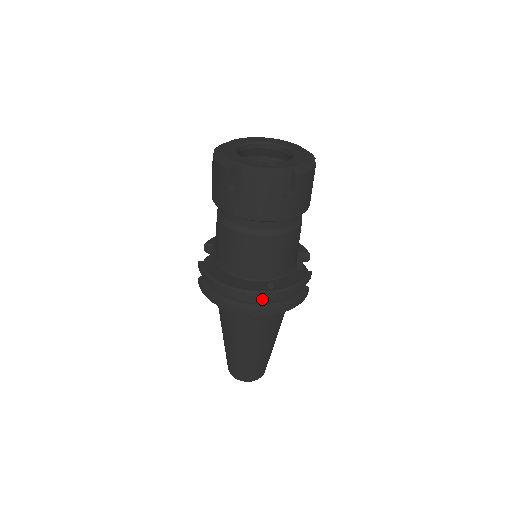
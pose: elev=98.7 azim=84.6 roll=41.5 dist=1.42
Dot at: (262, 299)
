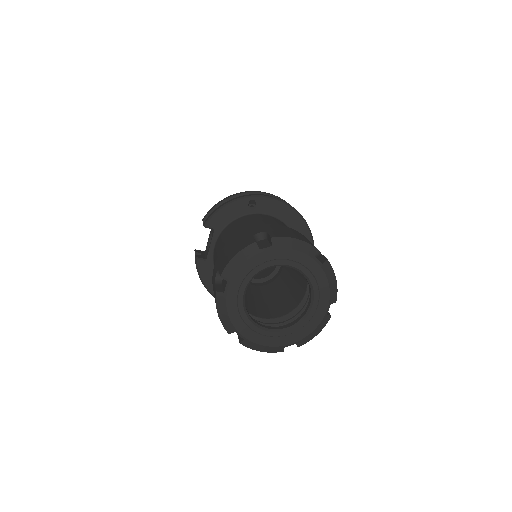
Dot at: occluded
